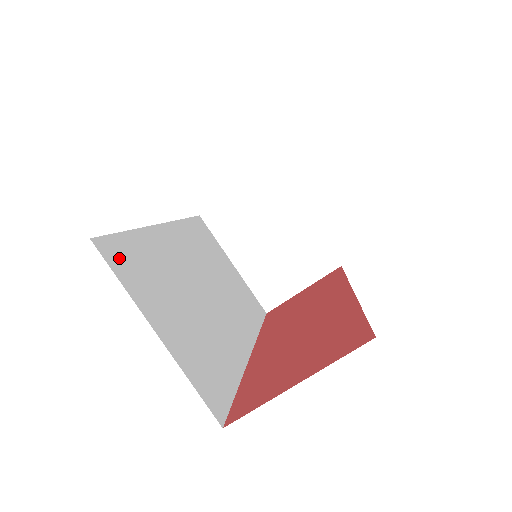
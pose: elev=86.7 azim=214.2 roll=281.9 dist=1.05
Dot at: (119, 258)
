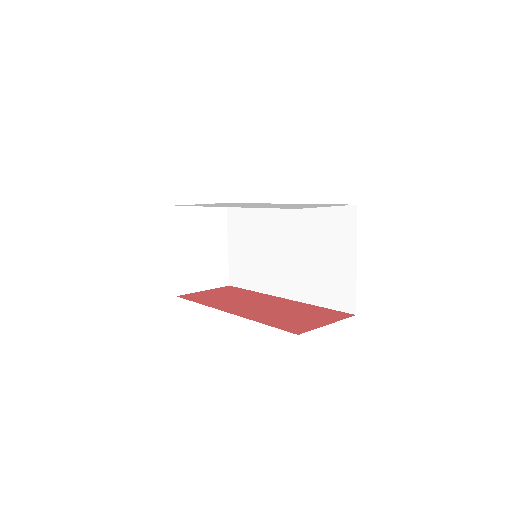
Dot at: occluded
